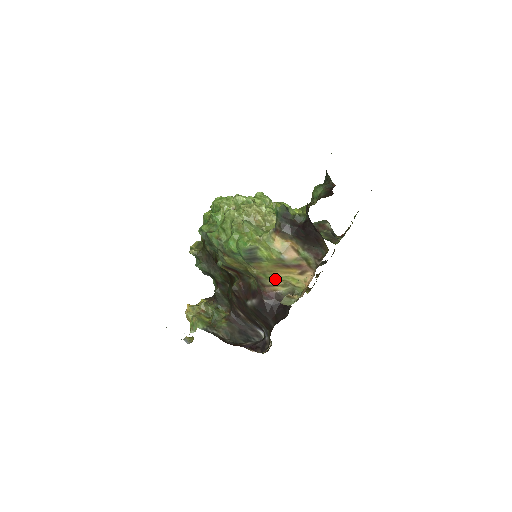
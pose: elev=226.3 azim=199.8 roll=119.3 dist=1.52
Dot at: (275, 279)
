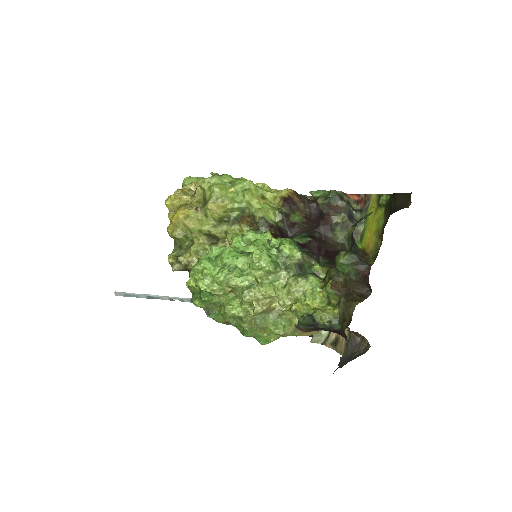
Dot at: occluded
